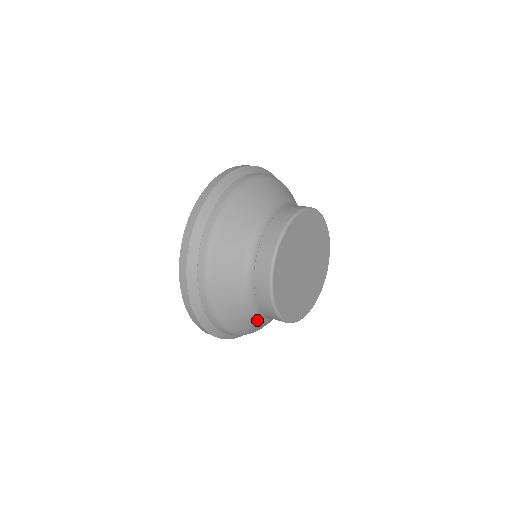
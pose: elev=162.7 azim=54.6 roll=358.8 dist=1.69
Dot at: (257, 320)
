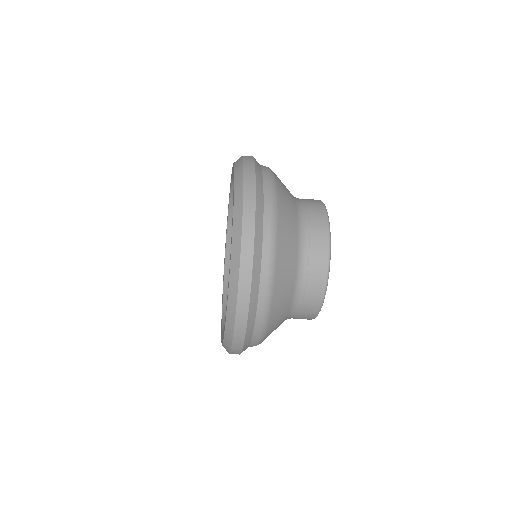
Dot at: (293, 276)
